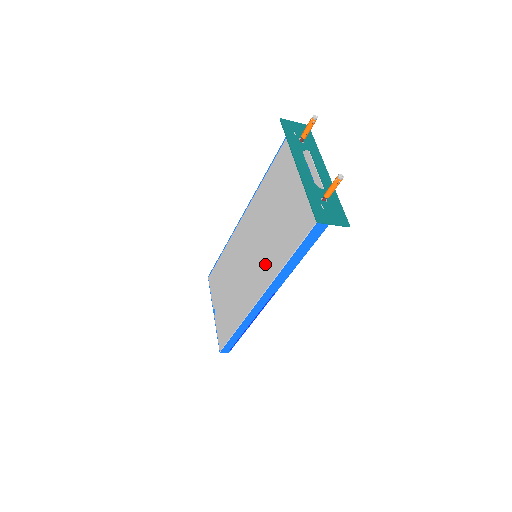
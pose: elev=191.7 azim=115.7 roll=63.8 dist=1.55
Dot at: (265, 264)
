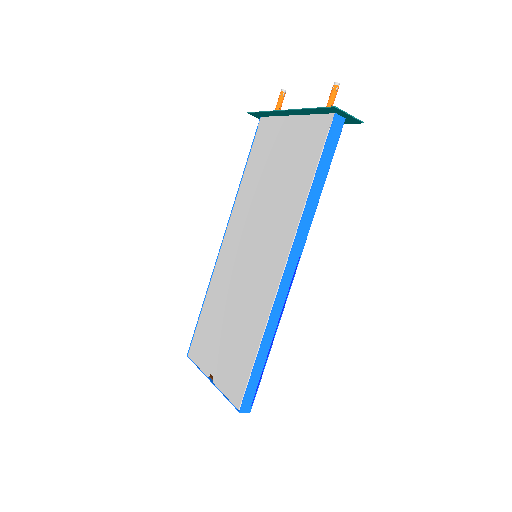
Dot at: (276, 233)
